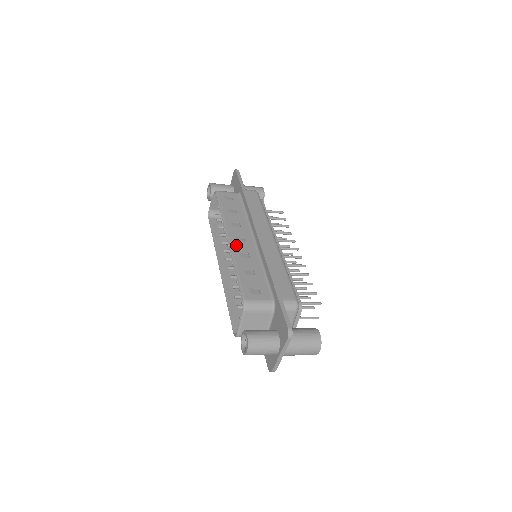
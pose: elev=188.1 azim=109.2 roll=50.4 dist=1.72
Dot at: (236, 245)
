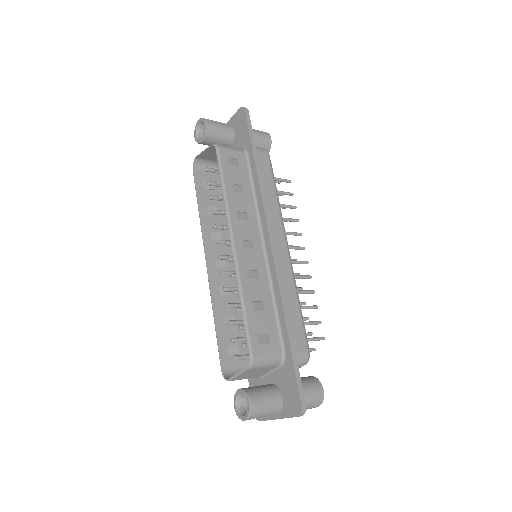
Dot at: (243, 257)
